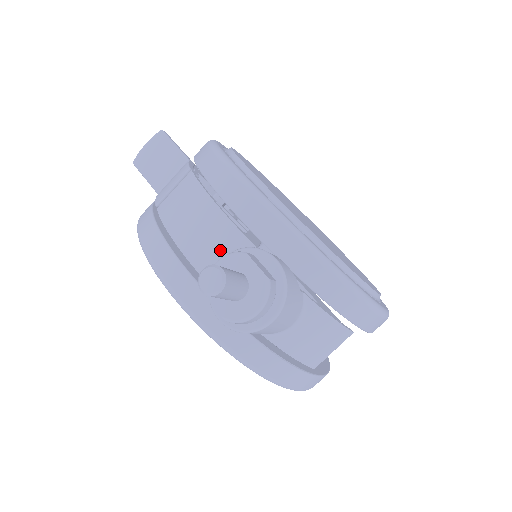
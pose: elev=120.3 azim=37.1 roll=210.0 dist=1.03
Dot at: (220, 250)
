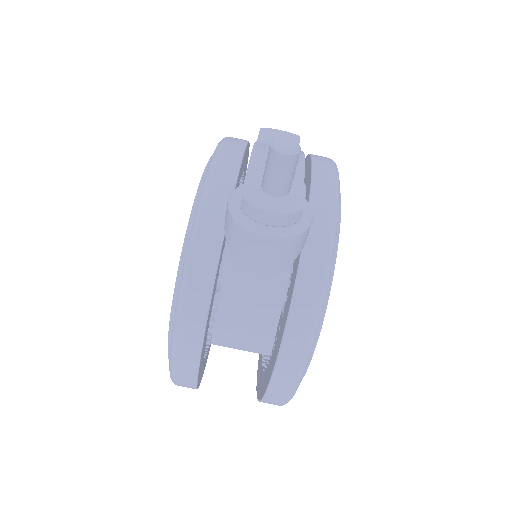
Dot at: occluded
